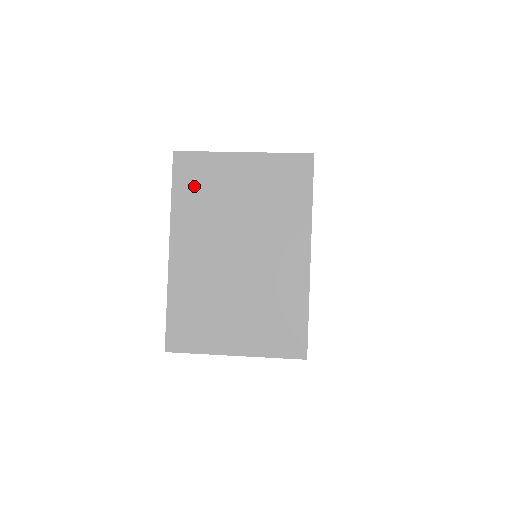
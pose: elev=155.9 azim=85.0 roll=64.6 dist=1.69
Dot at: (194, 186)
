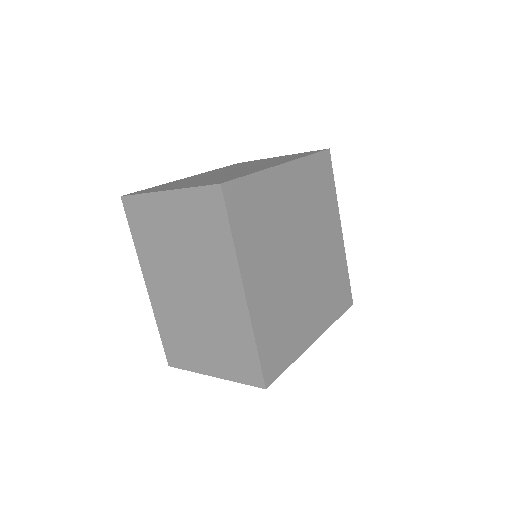
Dot at: (236, 165)
